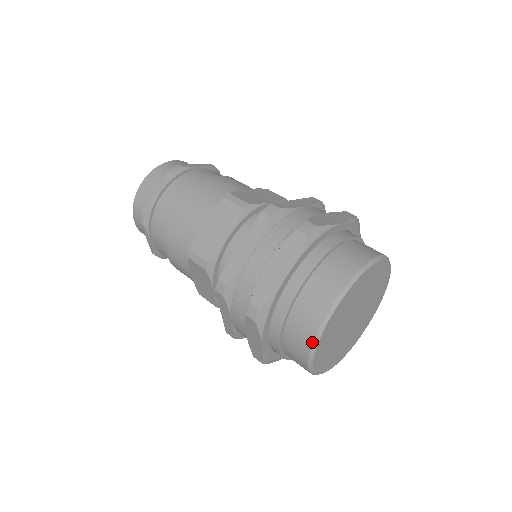
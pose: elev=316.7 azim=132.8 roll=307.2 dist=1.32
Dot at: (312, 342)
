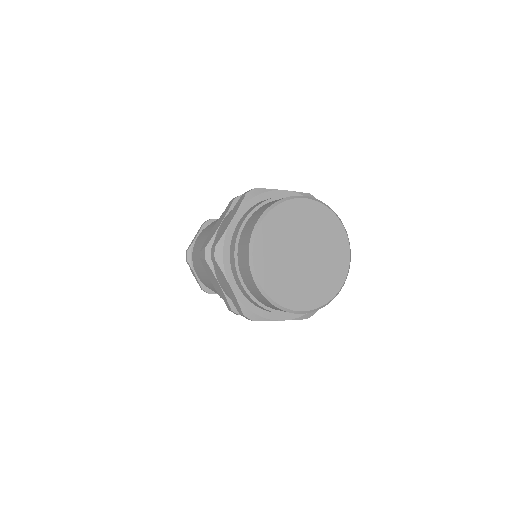
Dot at: (248, 257)
